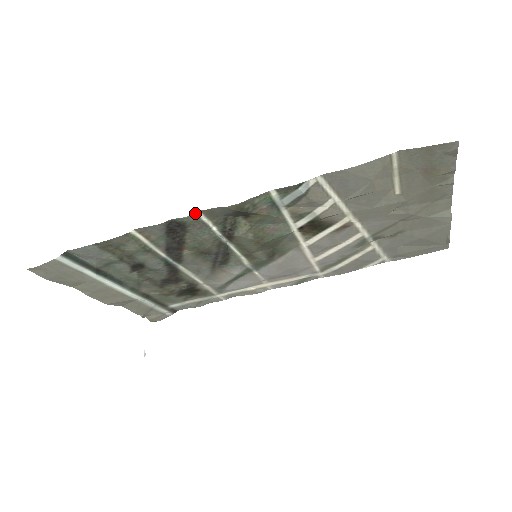
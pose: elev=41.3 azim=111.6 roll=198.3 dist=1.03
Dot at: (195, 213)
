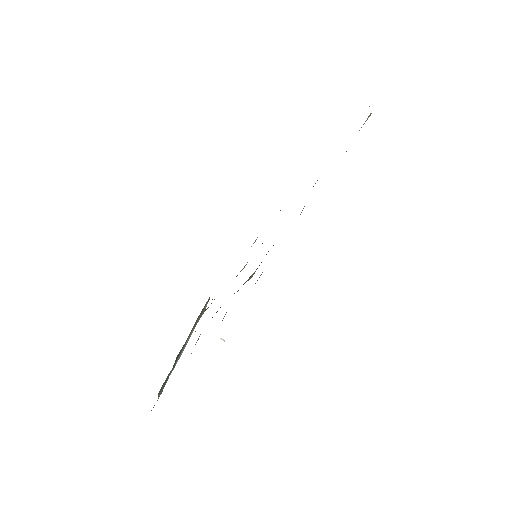
Dot at: (225, 314)
